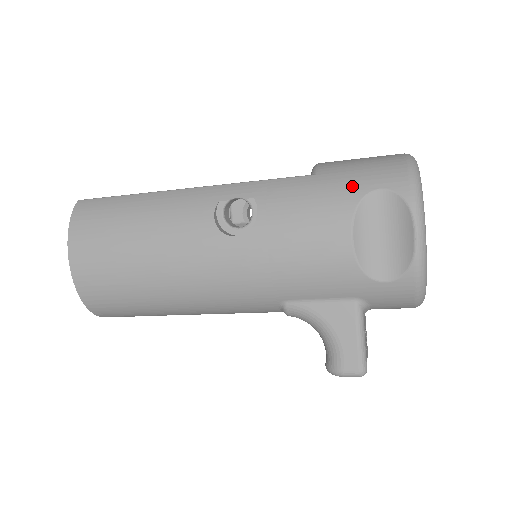
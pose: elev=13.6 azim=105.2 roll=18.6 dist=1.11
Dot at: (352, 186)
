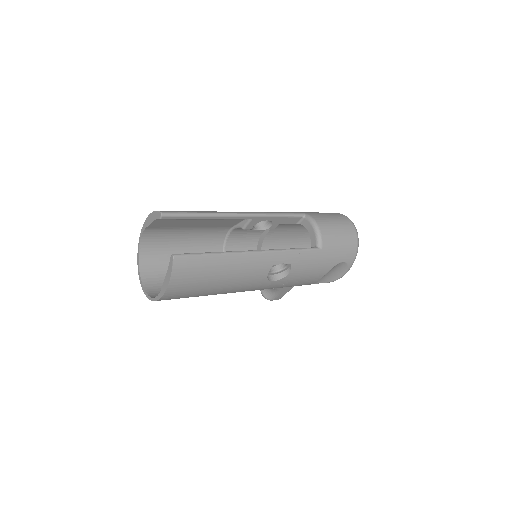
Dot at: (334, 260)
